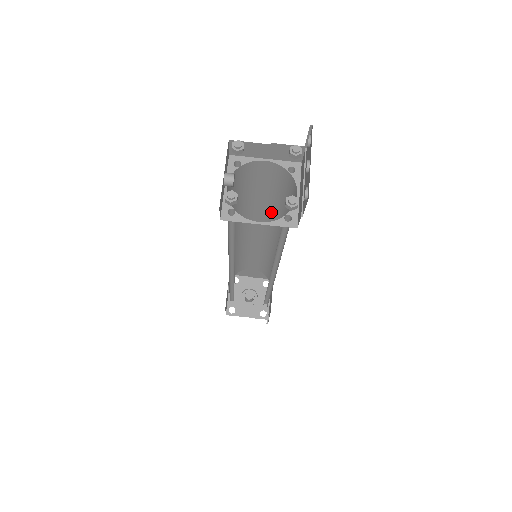
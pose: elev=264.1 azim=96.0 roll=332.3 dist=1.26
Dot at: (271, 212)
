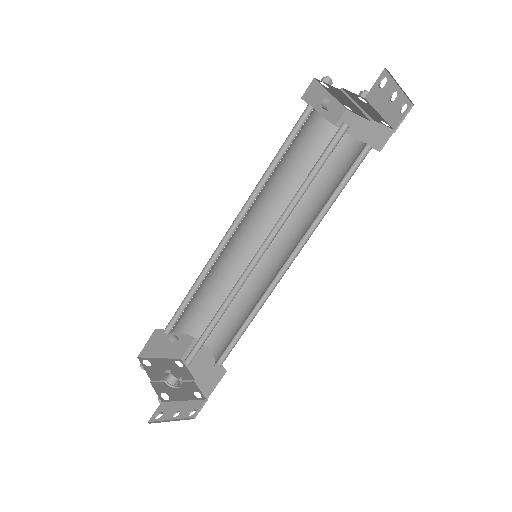
Dot at: (311, 219)
